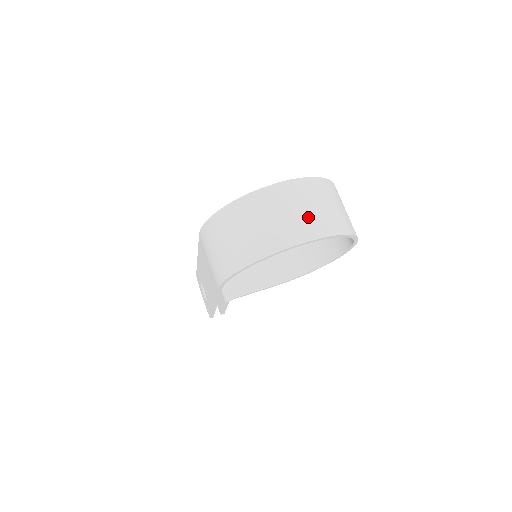
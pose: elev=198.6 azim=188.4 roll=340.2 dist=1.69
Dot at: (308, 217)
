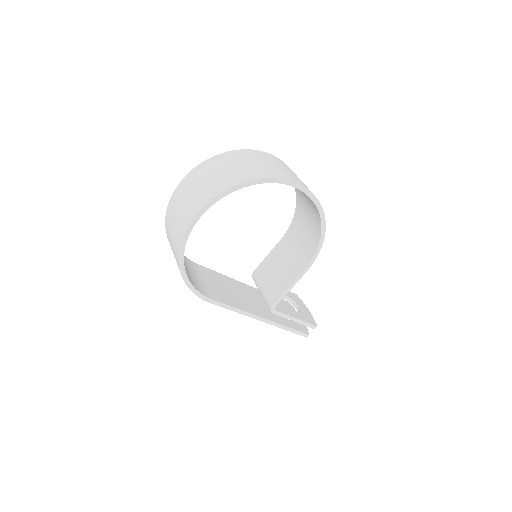
Dot at: (195, 197)
